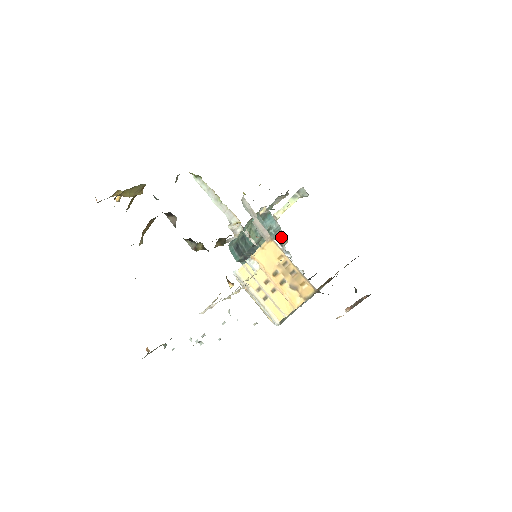
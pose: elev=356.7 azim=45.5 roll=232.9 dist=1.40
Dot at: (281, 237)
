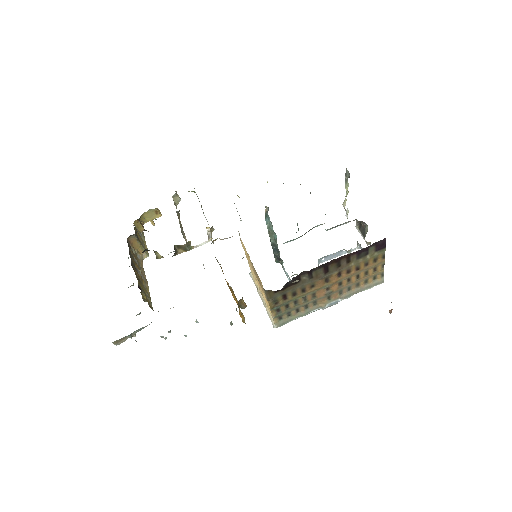
Dot at: (364, 228)
